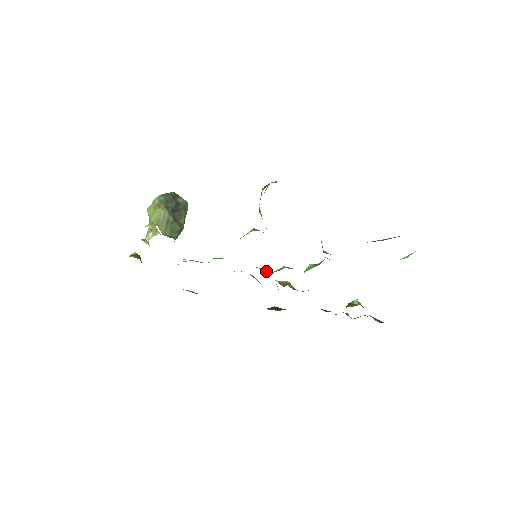
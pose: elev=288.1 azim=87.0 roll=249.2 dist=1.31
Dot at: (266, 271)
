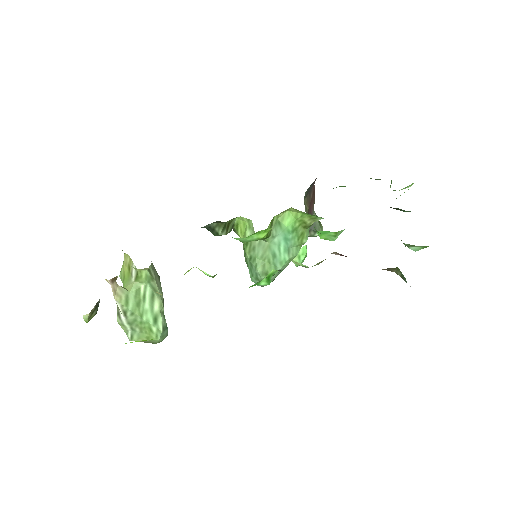
Dot at: occluded
